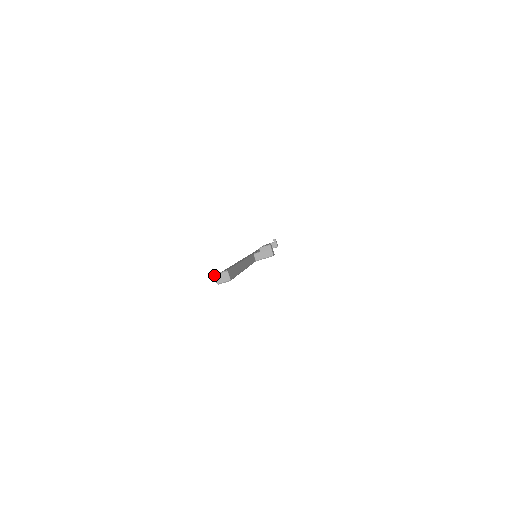
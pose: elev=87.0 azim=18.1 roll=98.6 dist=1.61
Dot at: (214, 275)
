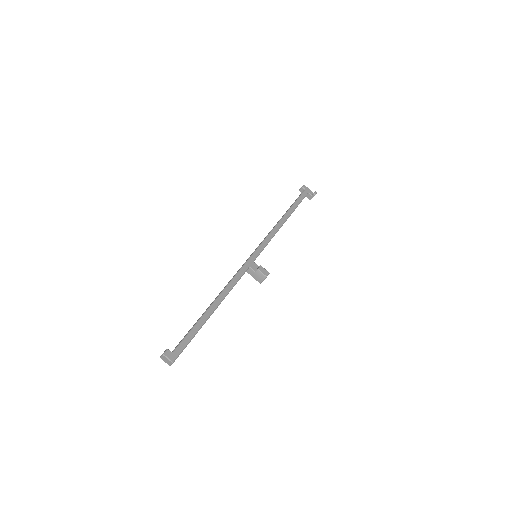
Dot at: (163, 354)
